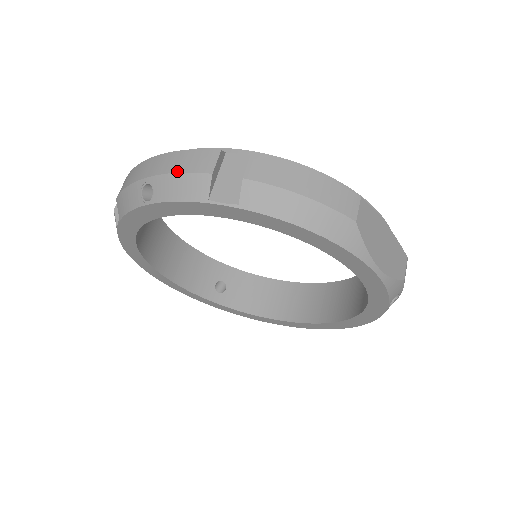
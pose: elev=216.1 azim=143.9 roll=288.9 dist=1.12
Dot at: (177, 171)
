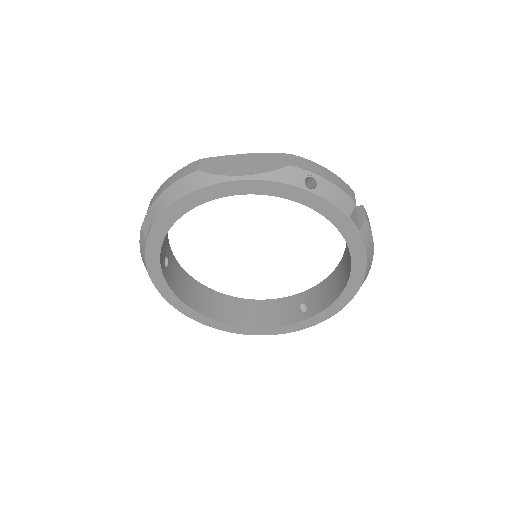
Dot at: (140, 244)
